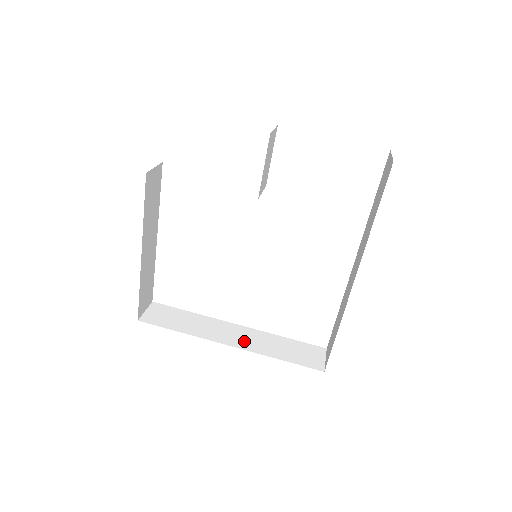
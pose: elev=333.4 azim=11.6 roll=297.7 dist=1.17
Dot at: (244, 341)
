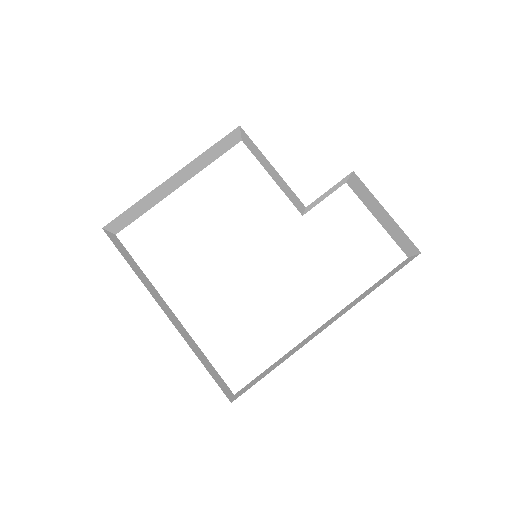
Dot at: (176, 324)
